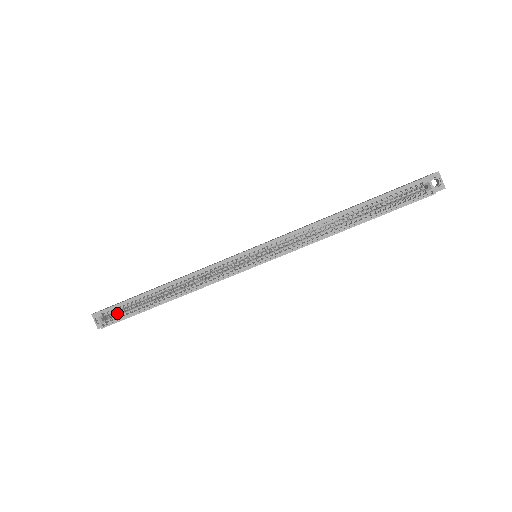
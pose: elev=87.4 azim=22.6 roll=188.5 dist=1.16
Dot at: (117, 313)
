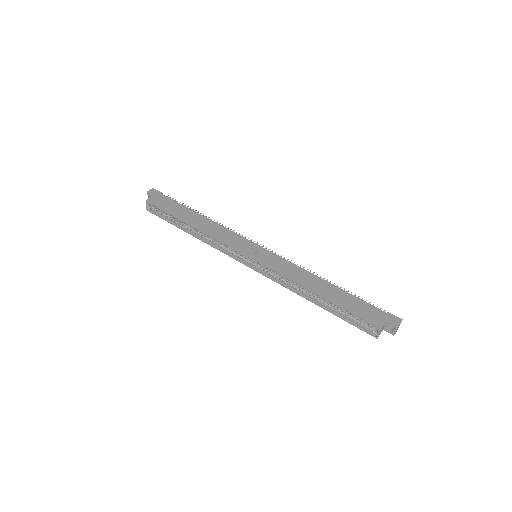
Dot at: occluded
